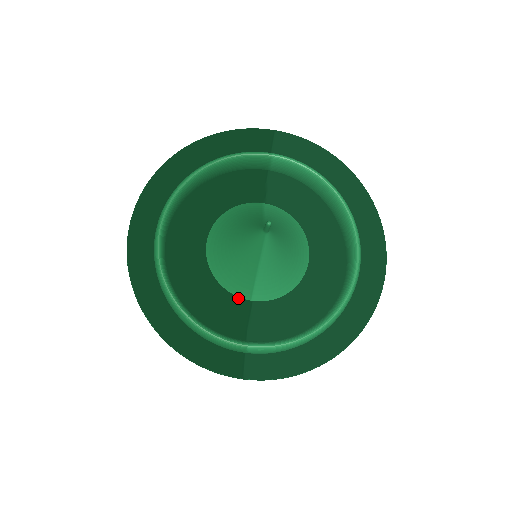
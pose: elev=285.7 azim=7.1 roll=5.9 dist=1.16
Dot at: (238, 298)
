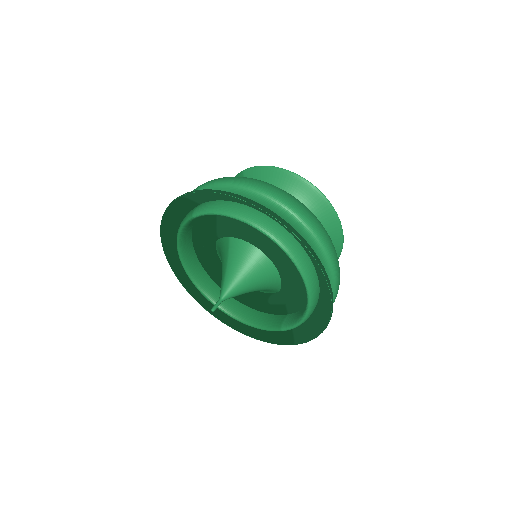
Dot at: (260, 302)
